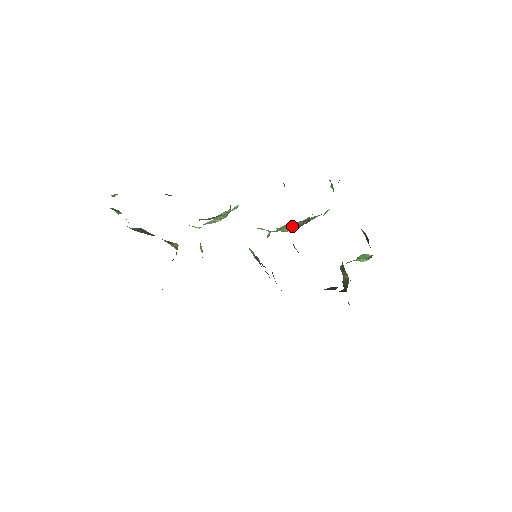
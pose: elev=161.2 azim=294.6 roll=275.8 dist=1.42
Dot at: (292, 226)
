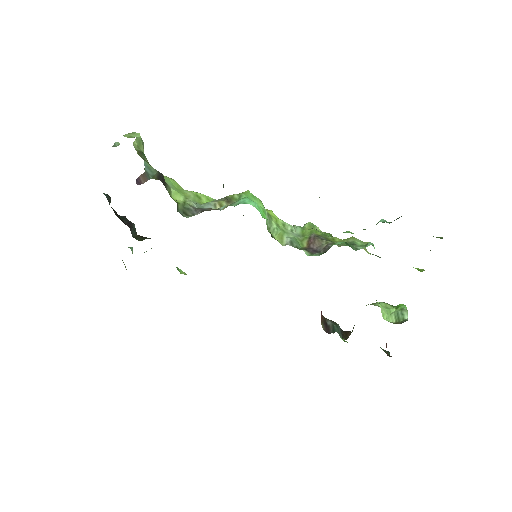
Dot at: (312, 242)
